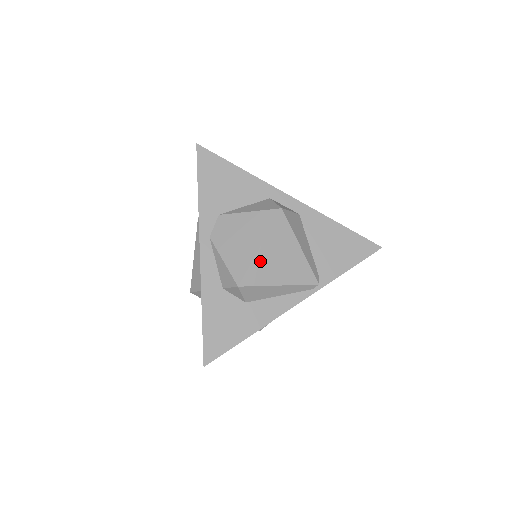
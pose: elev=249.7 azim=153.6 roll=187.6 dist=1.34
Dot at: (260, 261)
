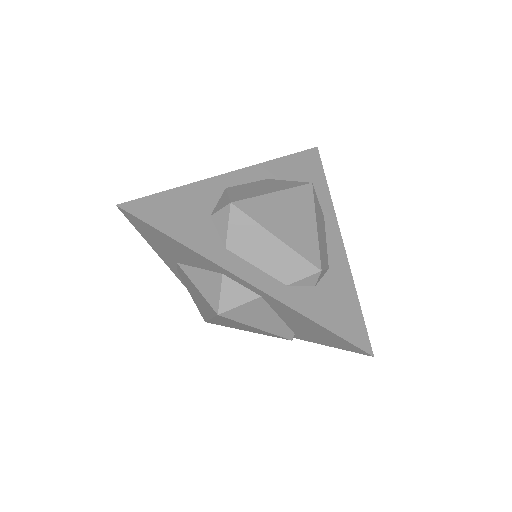
Dot at: (217, 322)
